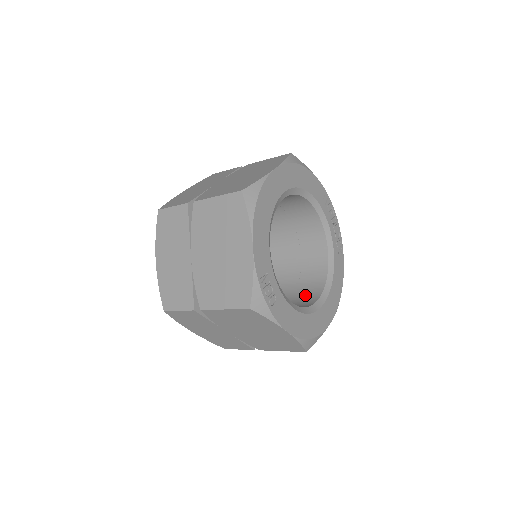
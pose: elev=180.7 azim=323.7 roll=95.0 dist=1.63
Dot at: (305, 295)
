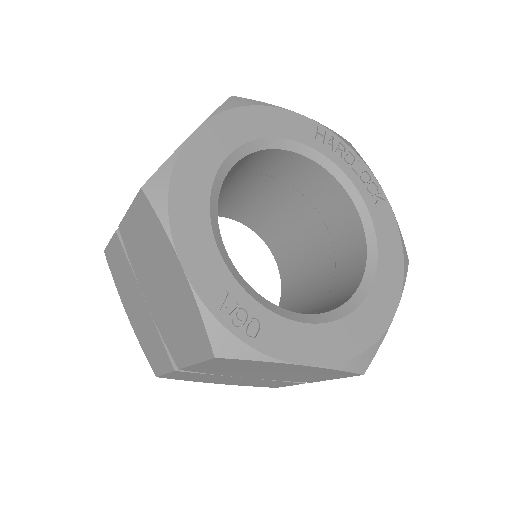
Dot at: (344, 284)
